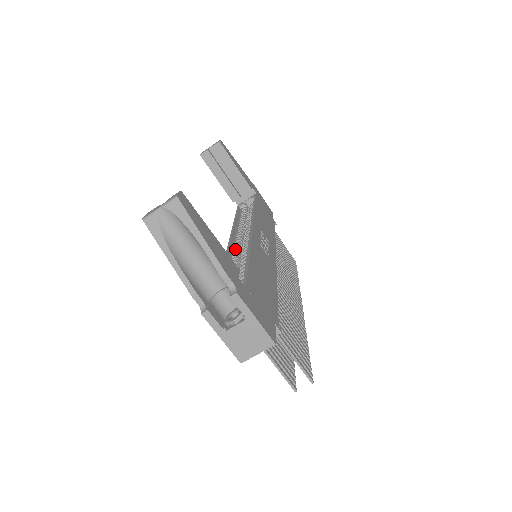
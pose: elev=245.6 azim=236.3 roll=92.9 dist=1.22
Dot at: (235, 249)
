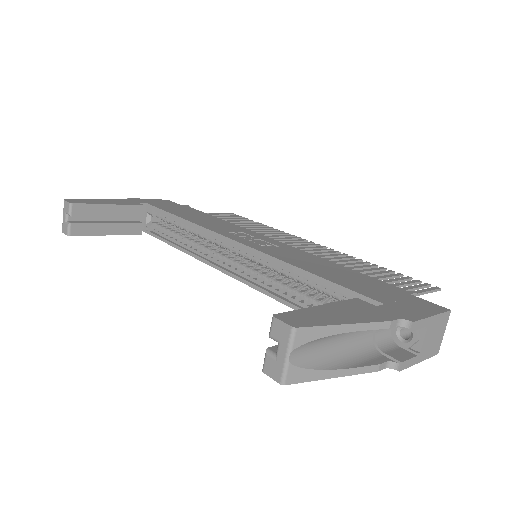
Dot at: (253, 276)
